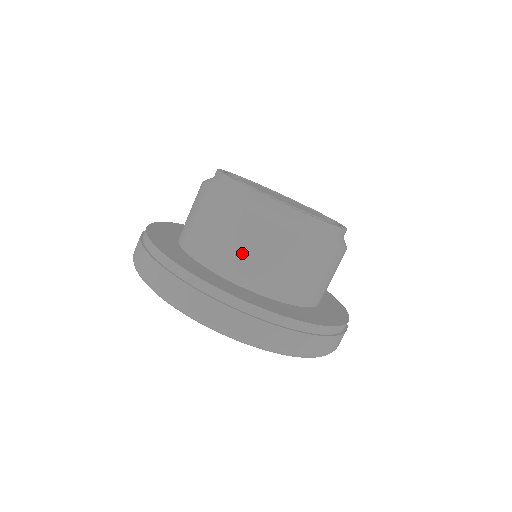
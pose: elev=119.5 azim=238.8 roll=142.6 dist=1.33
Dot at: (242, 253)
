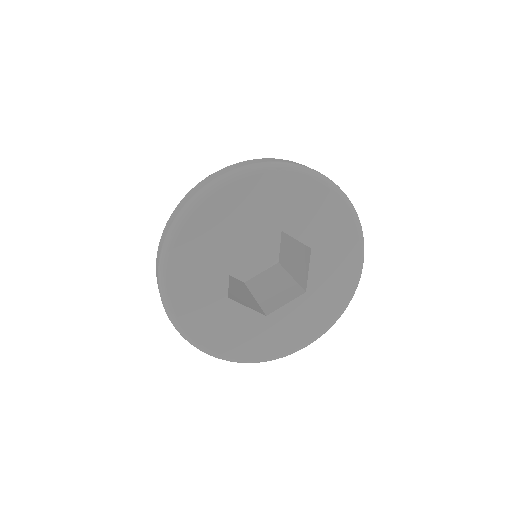
Dot at: occluded
